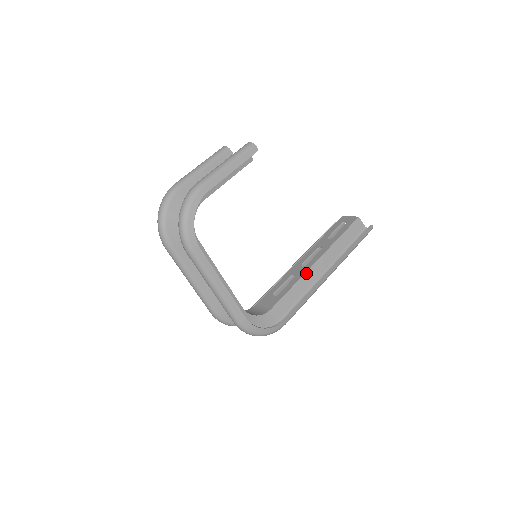
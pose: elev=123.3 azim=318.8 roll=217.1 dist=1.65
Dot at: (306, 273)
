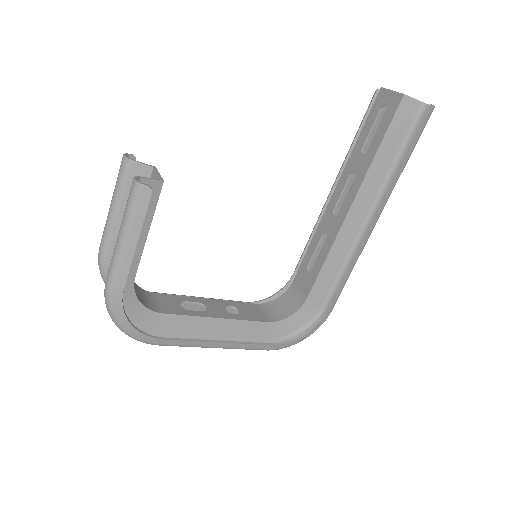
Dot at: (339, 233)
